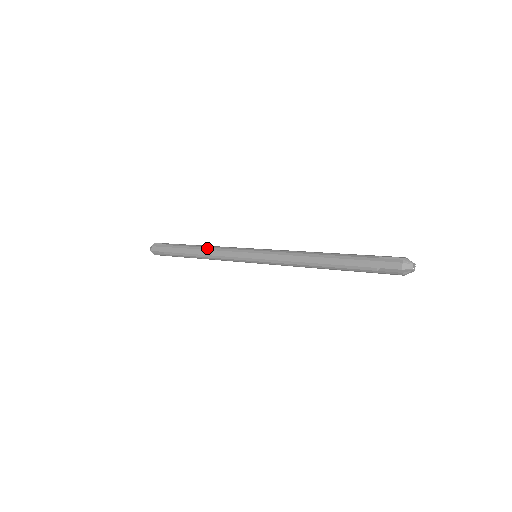
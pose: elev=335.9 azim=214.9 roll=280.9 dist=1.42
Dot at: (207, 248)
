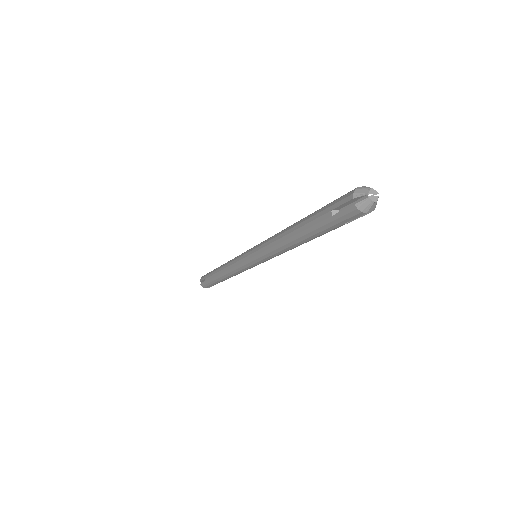
Dot at: (227, 262)
